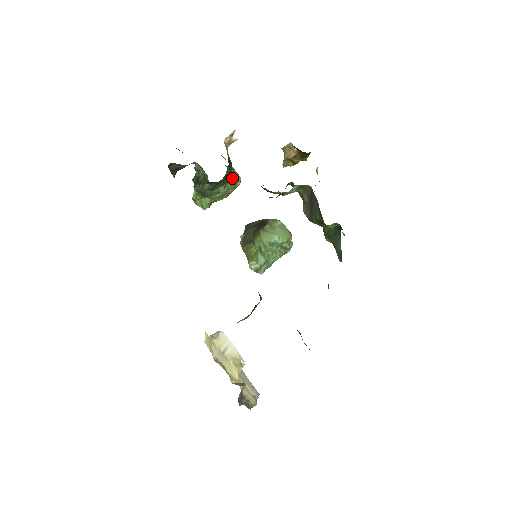
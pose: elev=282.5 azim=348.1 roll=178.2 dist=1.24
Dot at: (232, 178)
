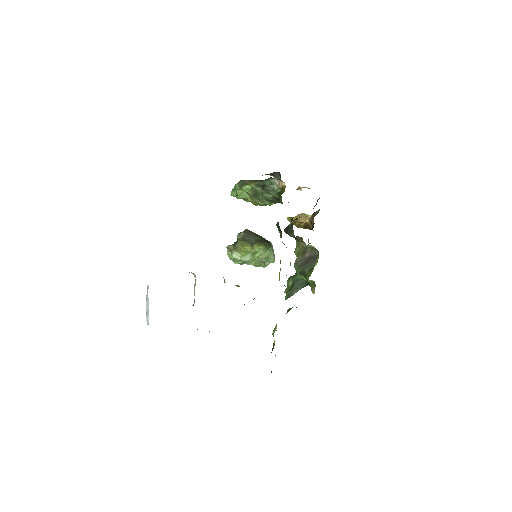
Dot at: occluded
